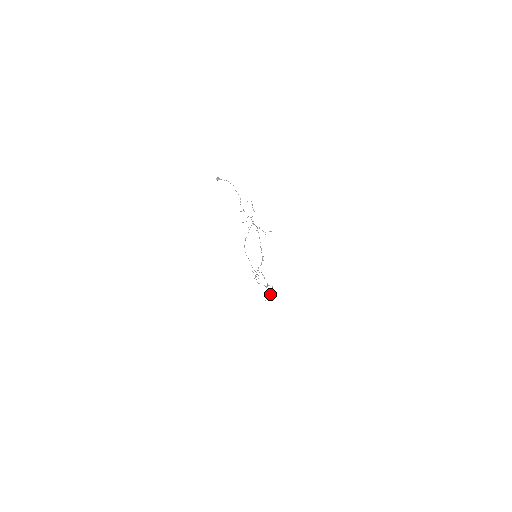
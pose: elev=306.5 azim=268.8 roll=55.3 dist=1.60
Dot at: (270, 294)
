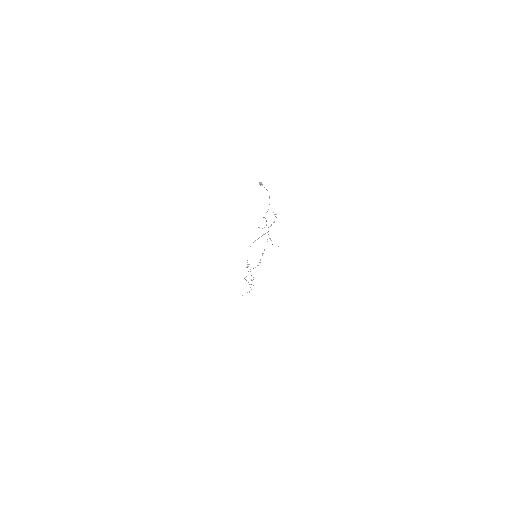
Dot at: occluded
